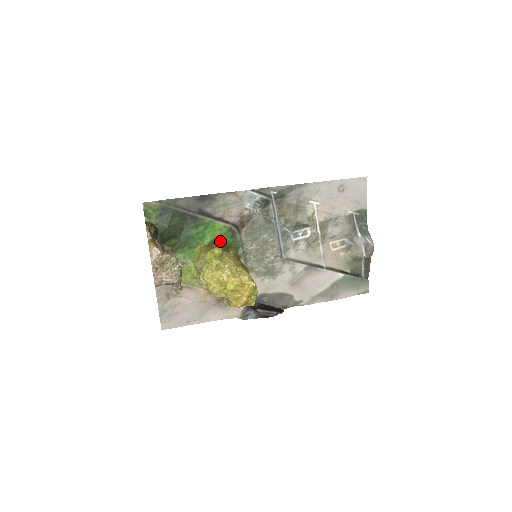
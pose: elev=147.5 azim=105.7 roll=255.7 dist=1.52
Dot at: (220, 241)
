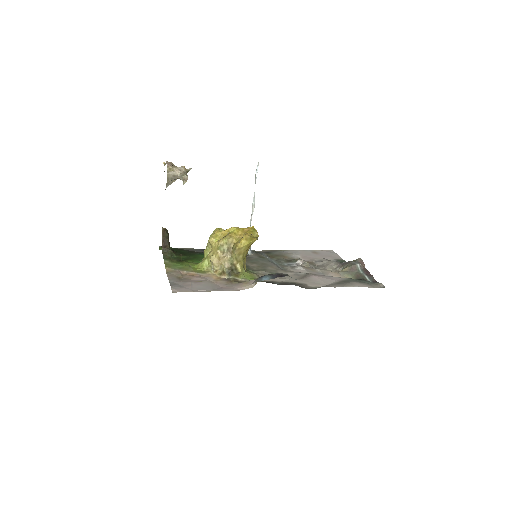
Dot at: occluded
